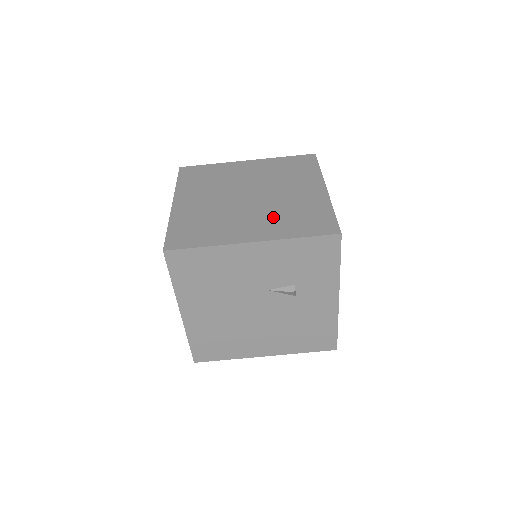
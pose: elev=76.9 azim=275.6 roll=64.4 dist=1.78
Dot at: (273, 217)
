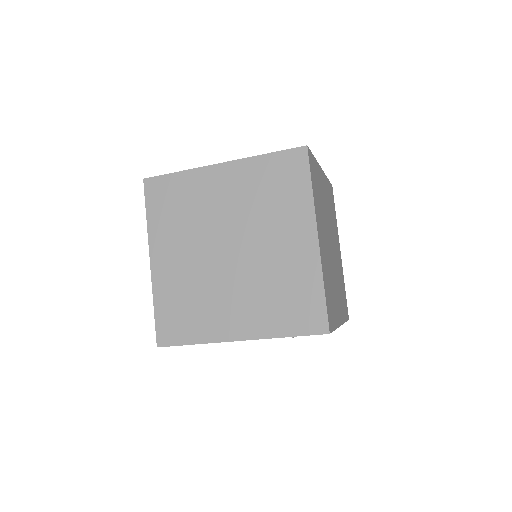
Dot at: (257, 297)
